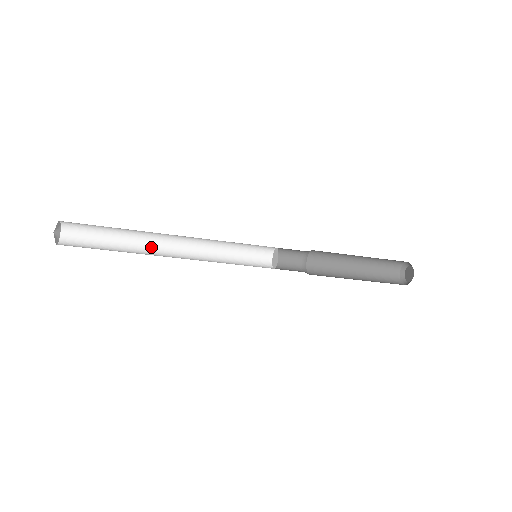
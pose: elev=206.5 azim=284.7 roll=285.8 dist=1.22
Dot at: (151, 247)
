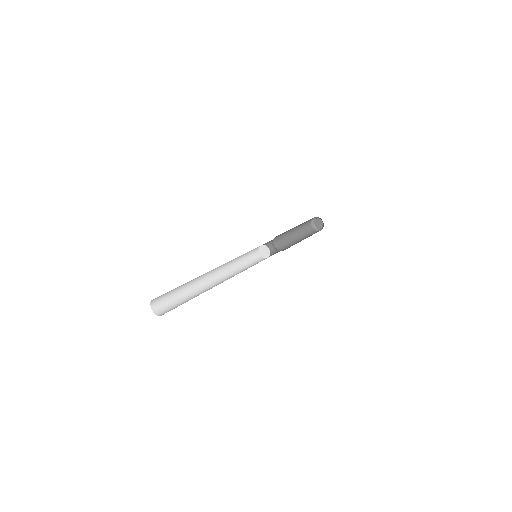
Dot at: (201, 277)
